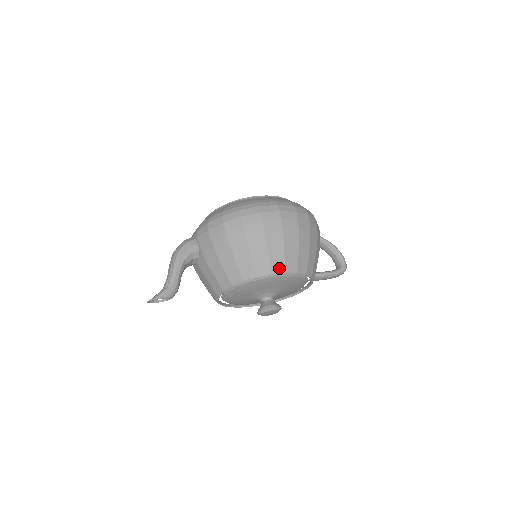
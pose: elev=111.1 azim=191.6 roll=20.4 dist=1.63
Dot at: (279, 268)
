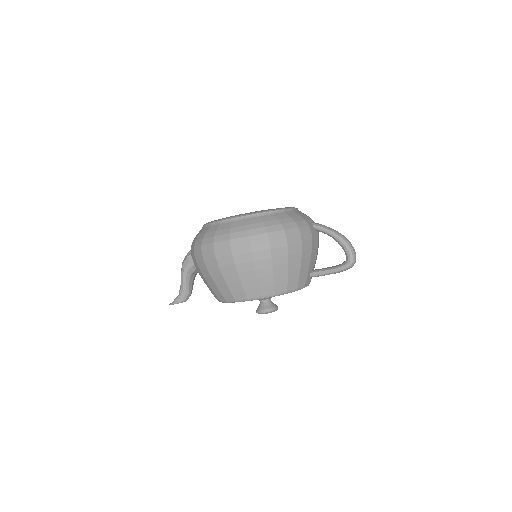
Dot at: (241, 297)
